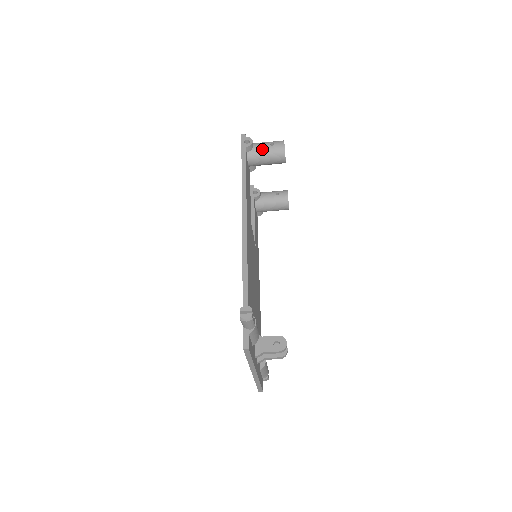
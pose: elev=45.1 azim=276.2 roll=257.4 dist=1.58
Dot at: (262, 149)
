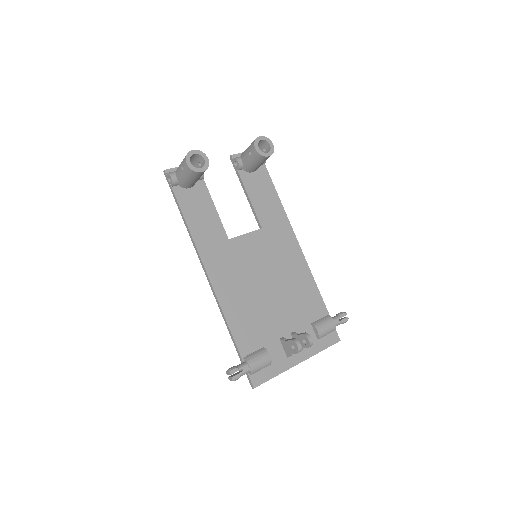
Dot at: (181, 177)
